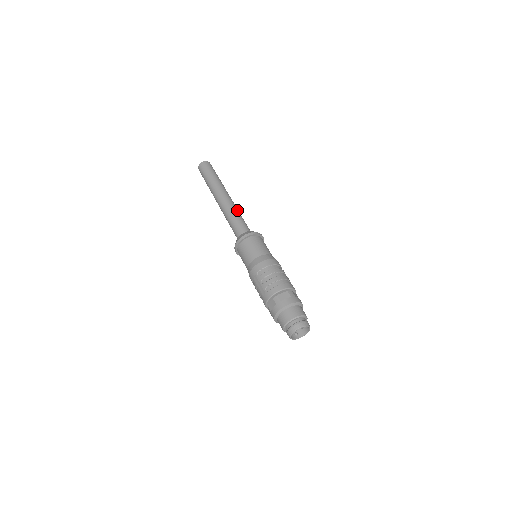
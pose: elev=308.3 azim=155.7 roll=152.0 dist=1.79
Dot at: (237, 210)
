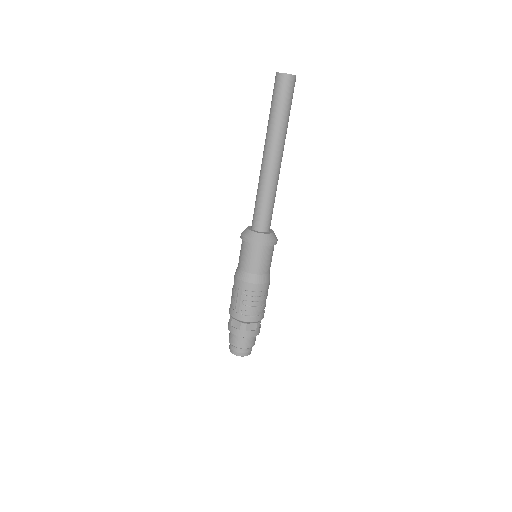
Dot at: occluded
